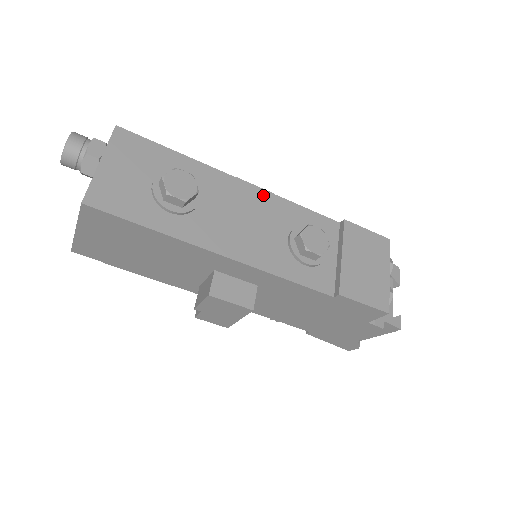
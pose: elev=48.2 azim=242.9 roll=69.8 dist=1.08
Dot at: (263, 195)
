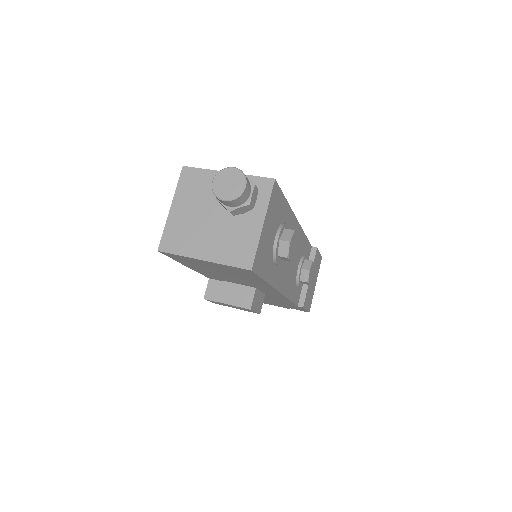
Dot at: (300, 233)
